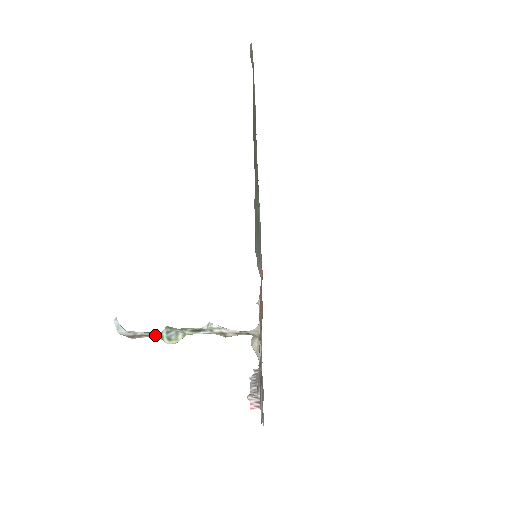
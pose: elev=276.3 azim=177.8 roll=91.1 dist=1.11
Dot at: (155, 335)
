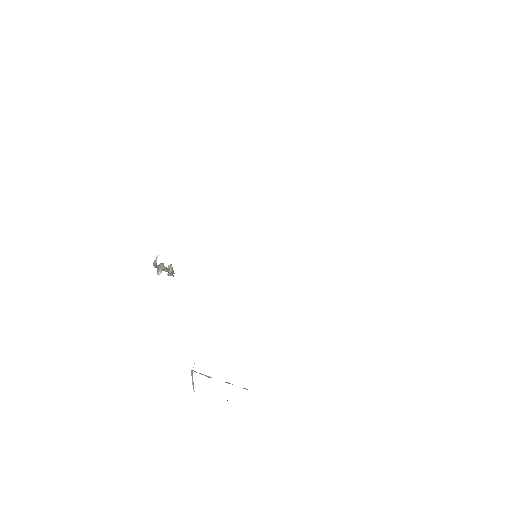
Dot at: (157, 266)
